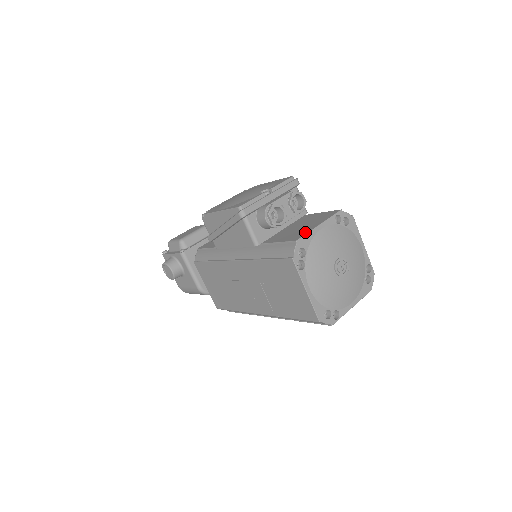
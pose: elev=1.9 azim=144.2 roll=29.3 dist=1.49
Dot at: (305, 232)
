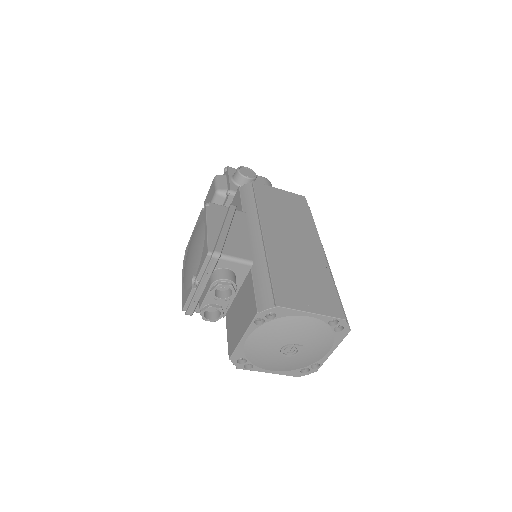
Dot at: (234, 345)
